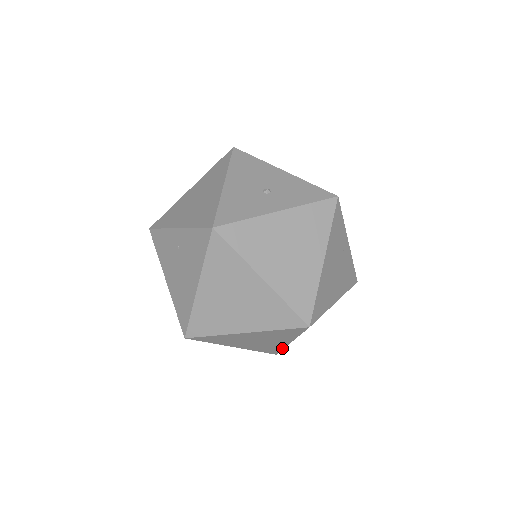
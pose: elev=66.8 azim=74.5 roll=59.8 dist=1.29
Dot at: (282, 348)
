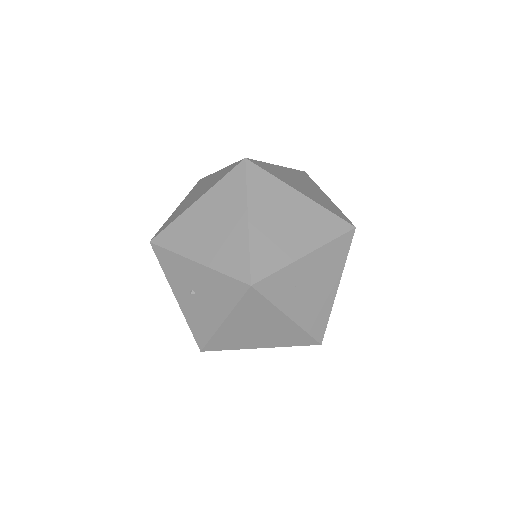
Dot at: (281, 266)
